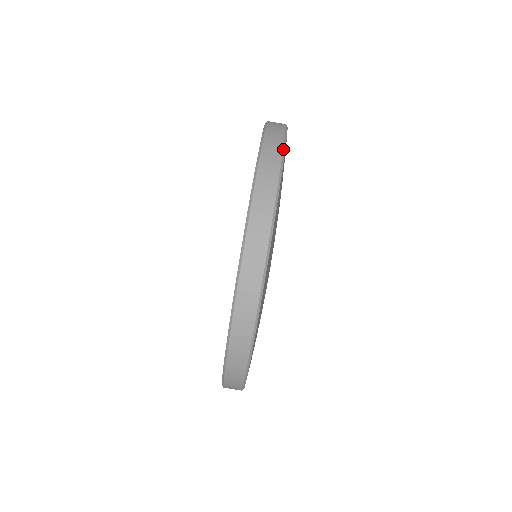
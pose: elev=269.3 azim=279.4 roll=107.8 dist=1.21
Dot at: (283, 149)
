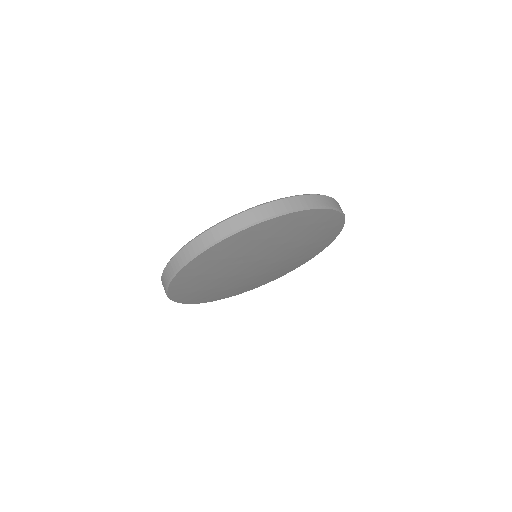
Dot at: (243, 228)
